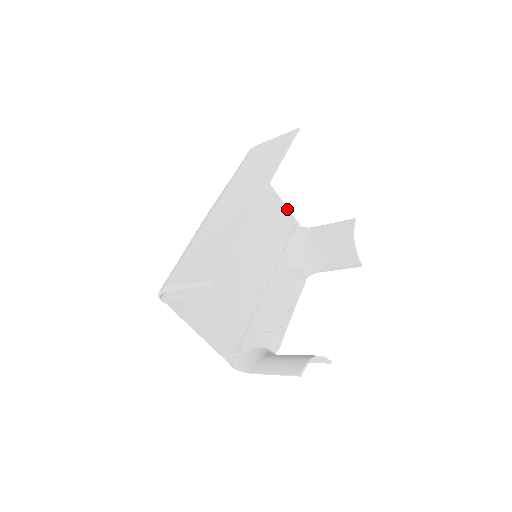
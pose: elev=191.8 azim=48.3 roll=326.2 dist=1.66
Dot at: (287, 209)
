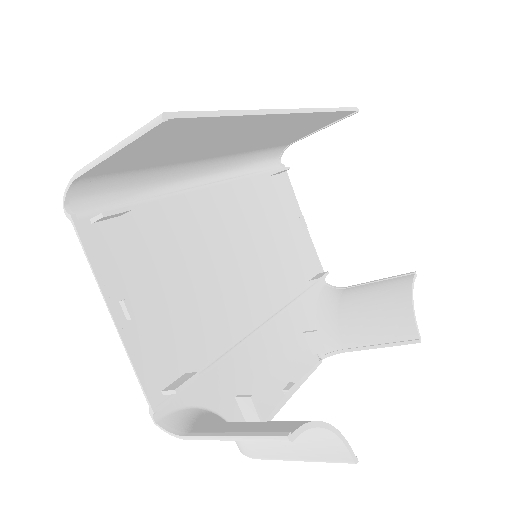
Dot at: (314, 250)
